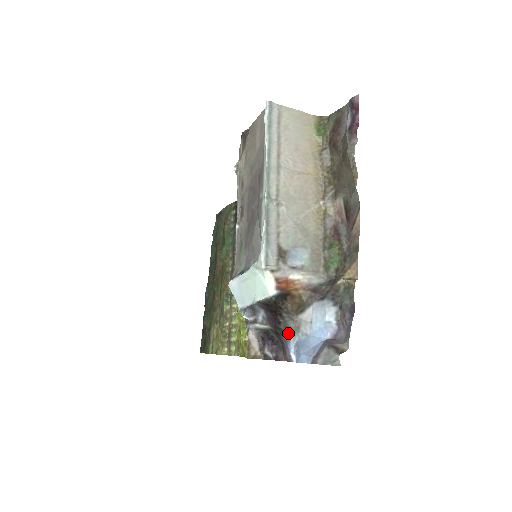
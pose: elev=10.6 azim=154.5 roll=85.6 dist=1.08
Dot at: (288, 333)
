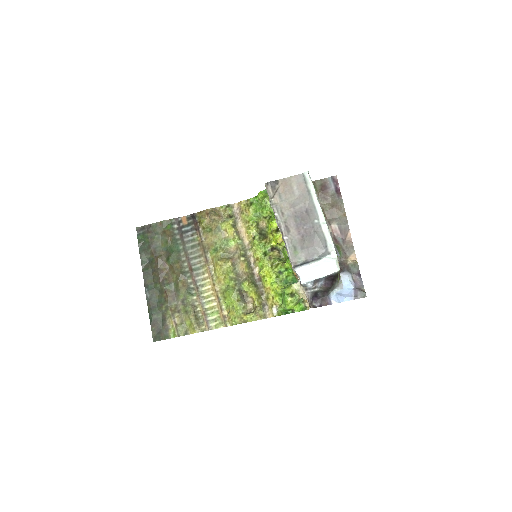
Dot at: (331, 290)
